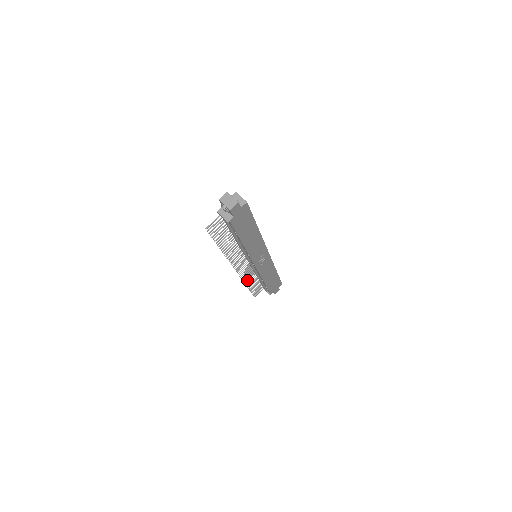
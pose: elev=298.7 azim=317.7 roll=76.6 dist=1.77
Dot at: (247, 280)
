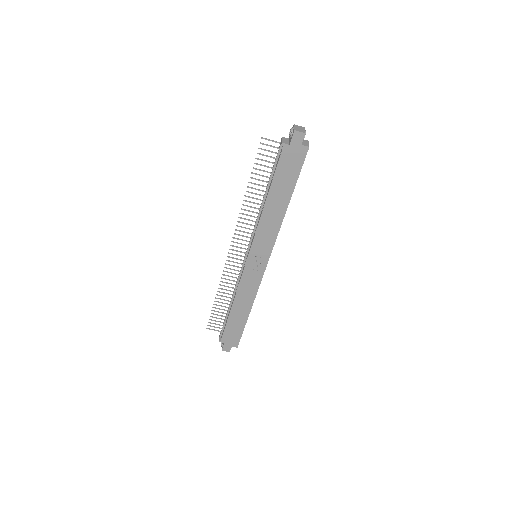
Dot at: (224, 285)
